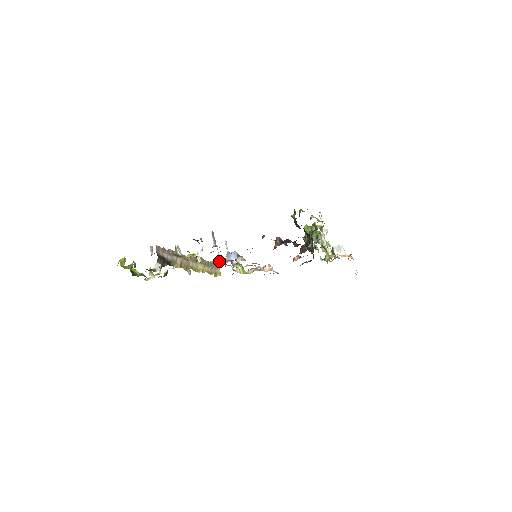
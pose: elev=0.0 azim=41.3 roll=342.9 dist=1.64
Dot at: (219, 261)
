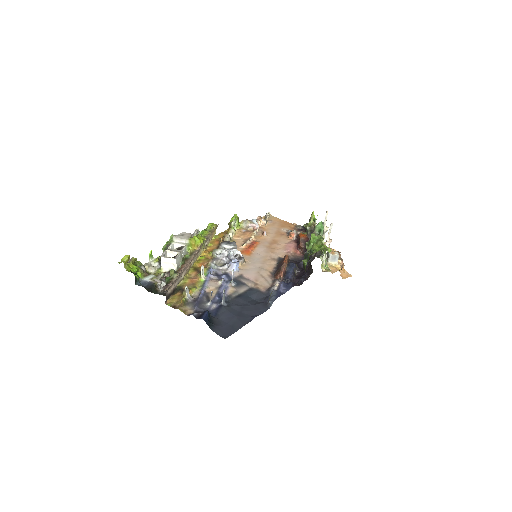
Dot at: (220, 254)
